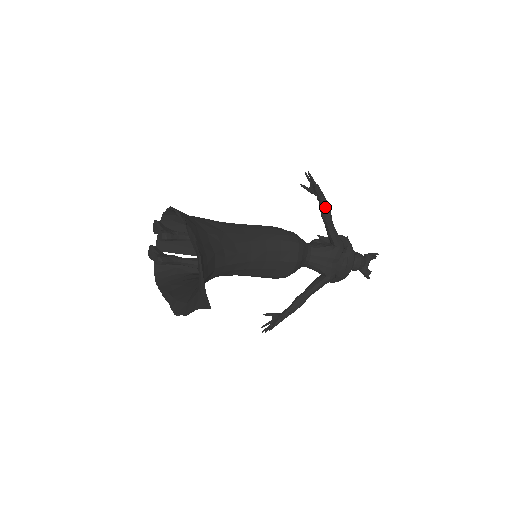
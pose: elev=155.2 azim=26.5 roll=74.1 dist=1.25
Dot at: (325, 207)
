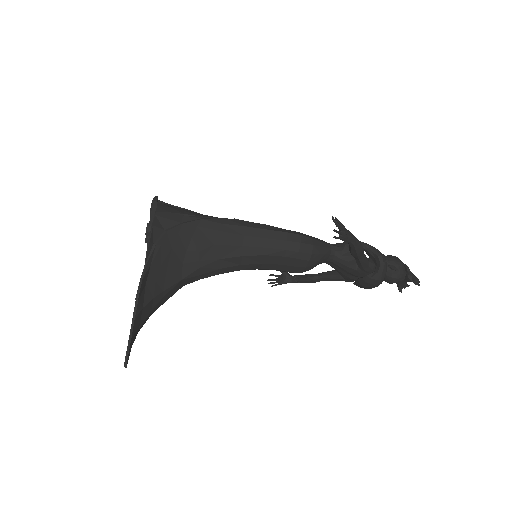
Dot at: (353, 248)
